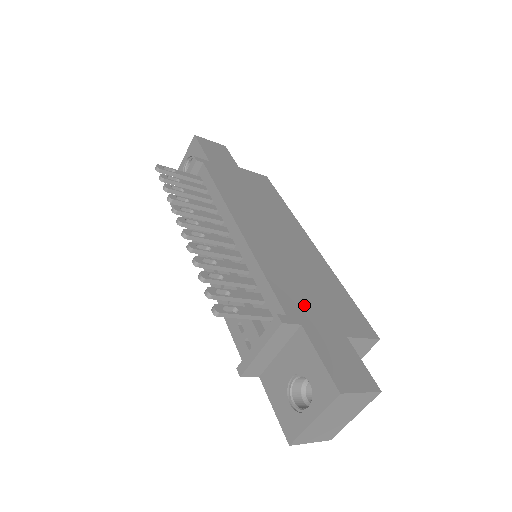
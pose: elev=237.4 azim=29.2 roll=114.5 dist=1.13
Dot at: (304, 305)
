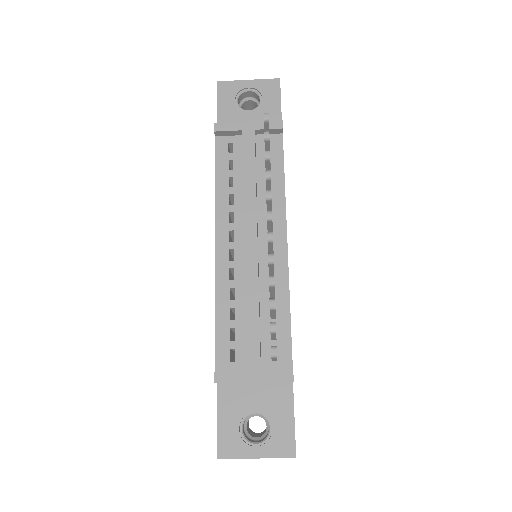
Dot at: occluded
